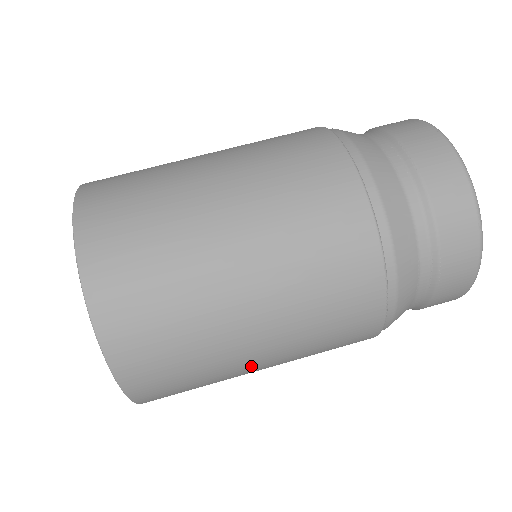
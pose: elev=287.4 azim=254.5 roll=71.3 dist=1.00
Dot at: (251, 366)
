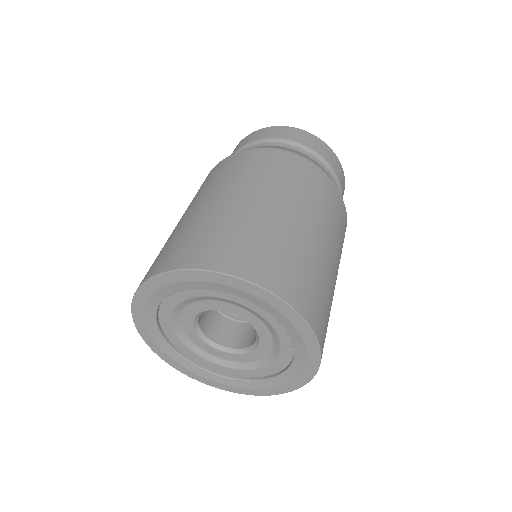
Dot at: (289, 220)
